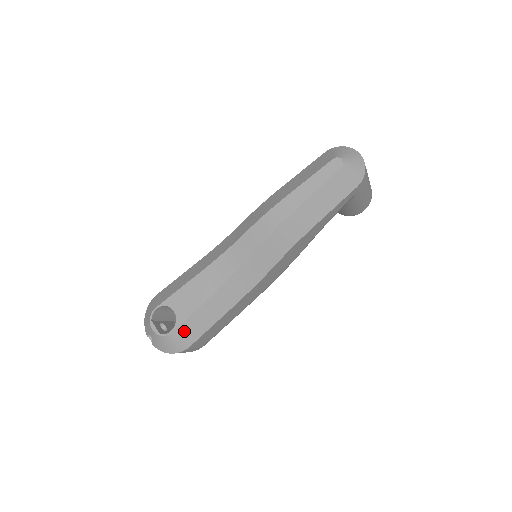
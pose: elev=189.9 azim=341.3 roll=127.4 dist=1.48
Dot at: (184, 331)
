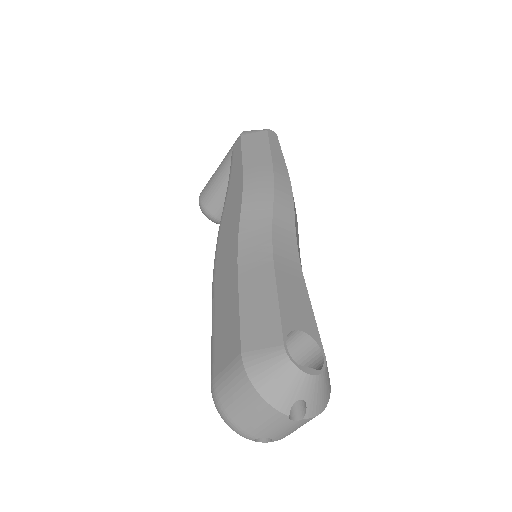
Dot at: occluded
